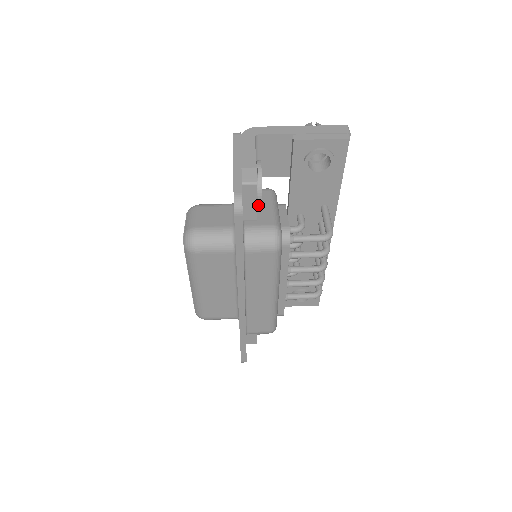
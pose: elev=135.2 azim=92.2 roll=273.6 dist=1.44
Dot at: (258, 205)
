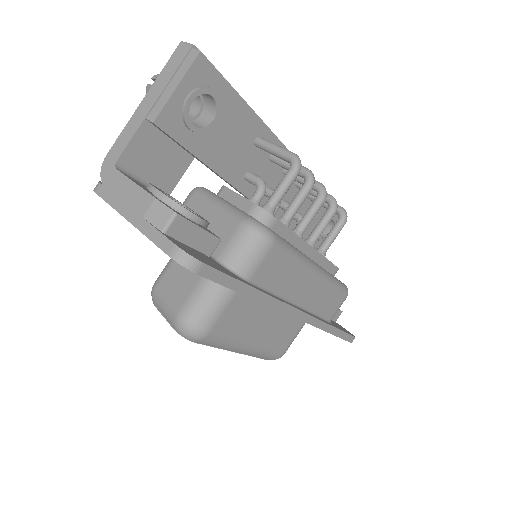
Dot at: occluded
